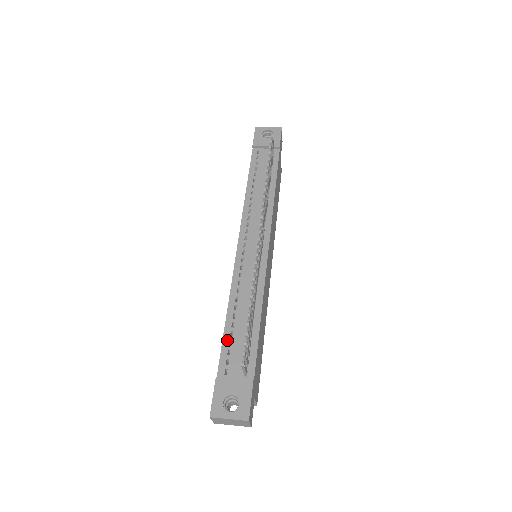
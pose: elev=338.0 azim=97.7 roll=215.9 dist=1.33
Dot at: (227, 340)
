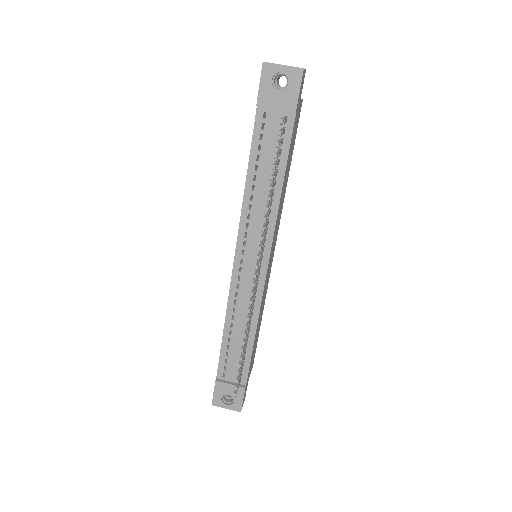
Dot at: (224, 352)
